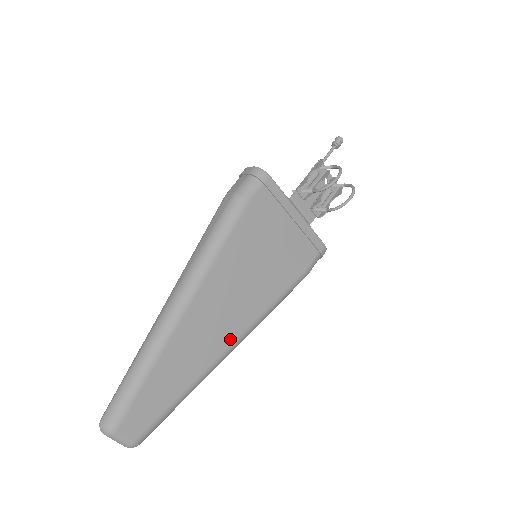
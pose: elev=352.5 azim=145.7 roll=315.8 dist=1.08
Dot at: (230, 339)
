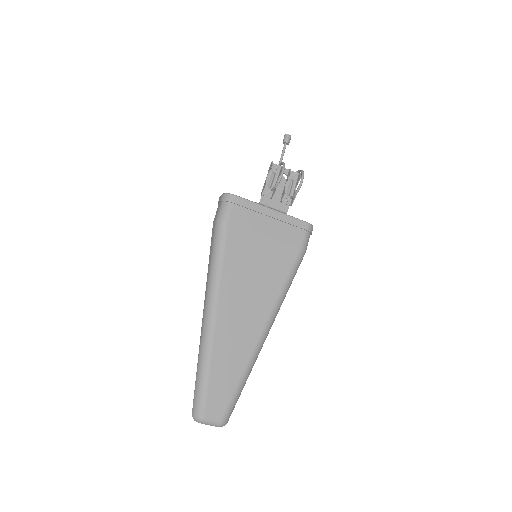
Dot at: (261, 324)
